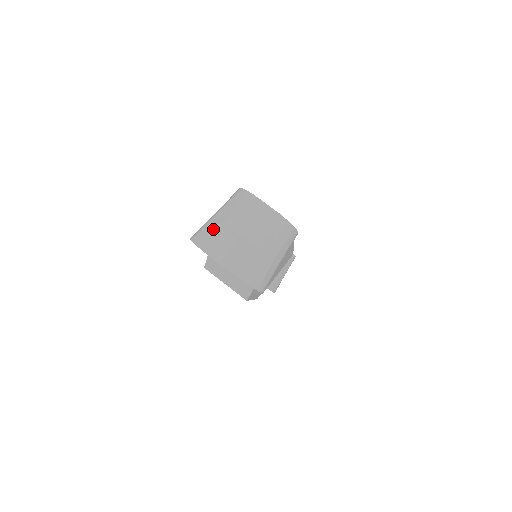
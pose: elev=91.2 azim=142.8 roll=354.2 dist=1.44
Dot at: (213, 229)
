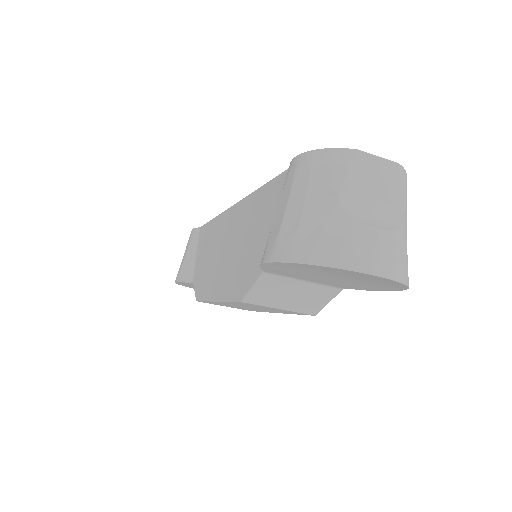
Dot at: (327, 228)
